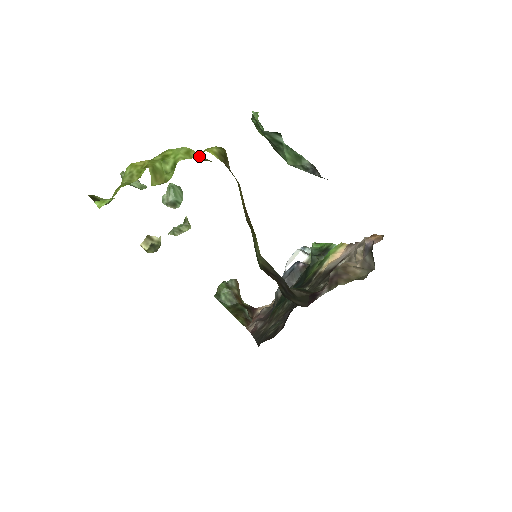
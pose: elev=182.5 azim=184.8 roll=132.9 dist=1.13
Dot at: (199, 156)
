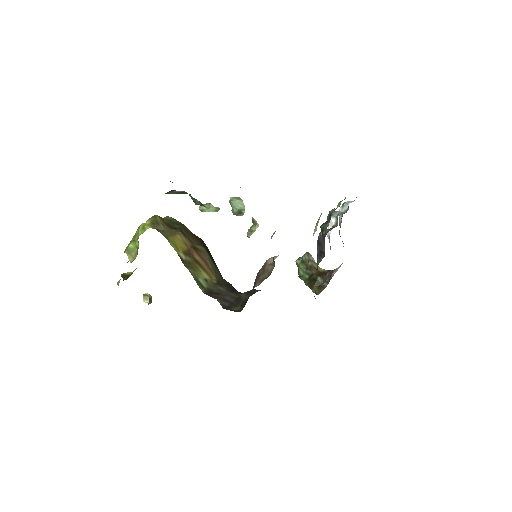
Dot at: occluded
